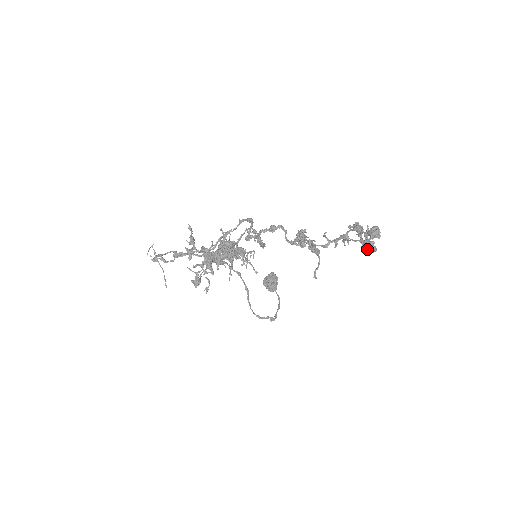
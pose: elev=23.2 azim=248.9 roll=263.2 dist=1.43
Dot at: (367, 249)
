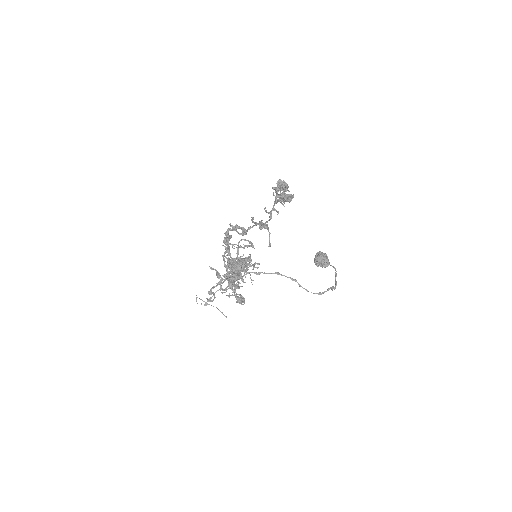
Dot at: (284, 200)
